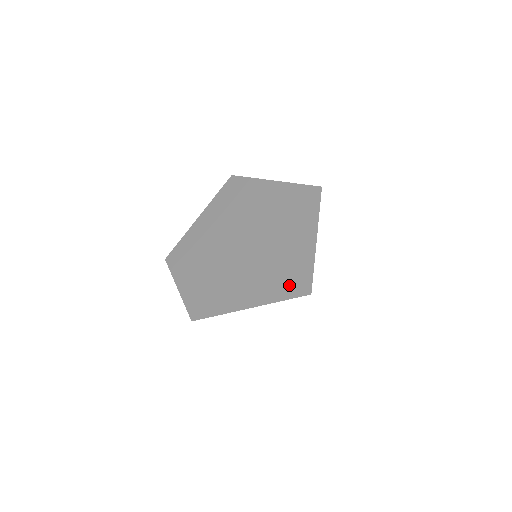
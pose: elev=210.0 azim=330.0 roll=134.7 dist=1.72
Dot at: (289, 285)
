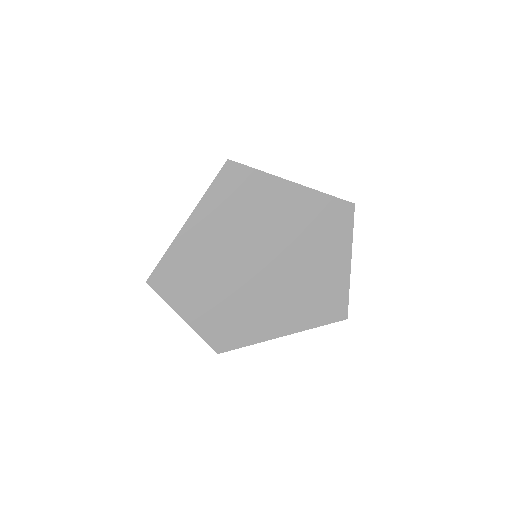
Dot at: (326, 312)
